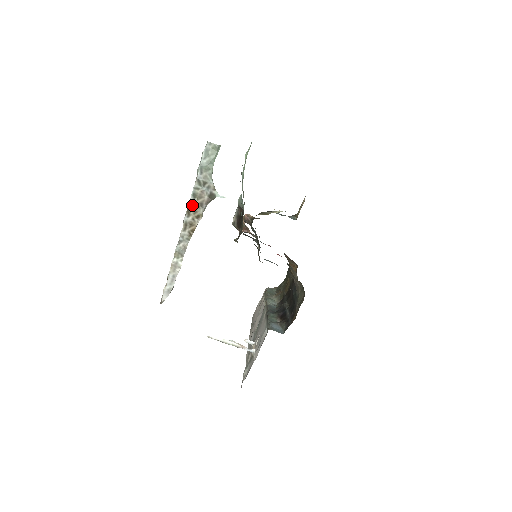
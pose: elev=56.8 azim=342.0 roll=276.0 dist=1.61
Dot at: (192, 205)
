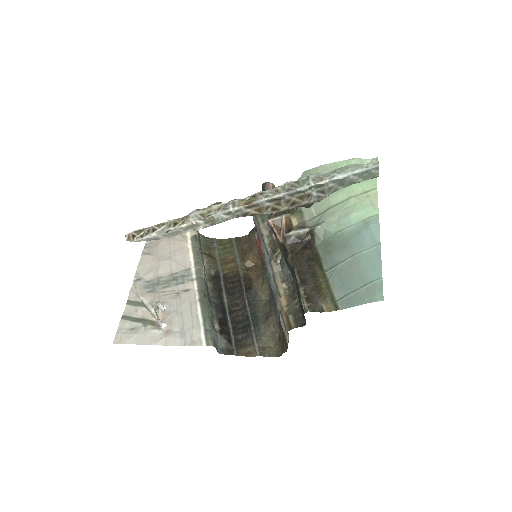
Dot at: (286, 196)
